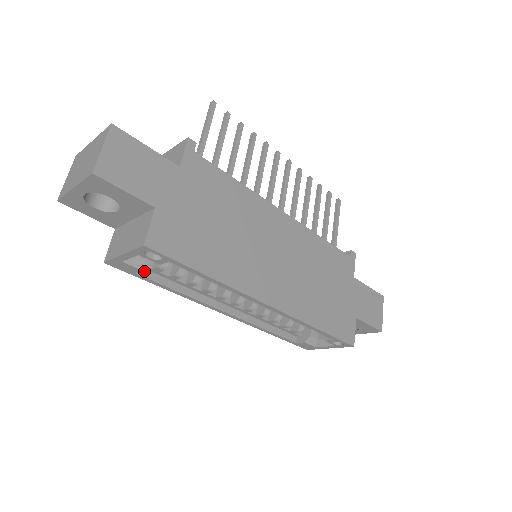
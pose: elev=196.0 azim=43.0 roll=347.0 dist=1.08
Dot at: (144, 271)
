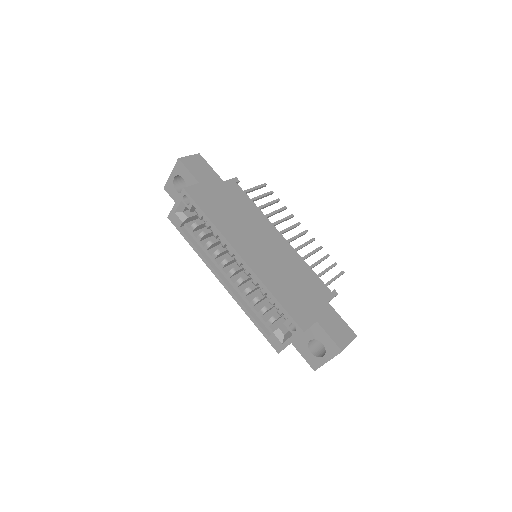
Dot at: (185, 230)
